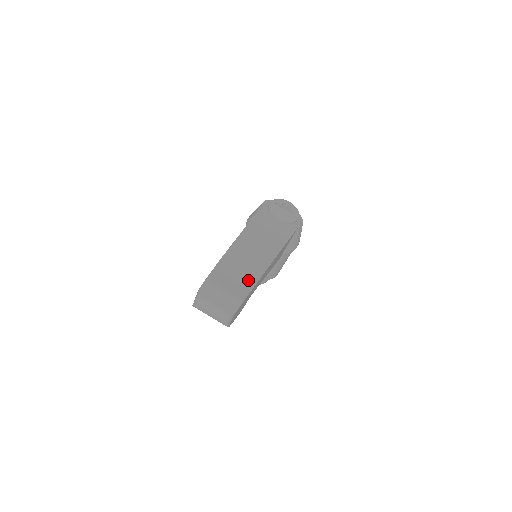
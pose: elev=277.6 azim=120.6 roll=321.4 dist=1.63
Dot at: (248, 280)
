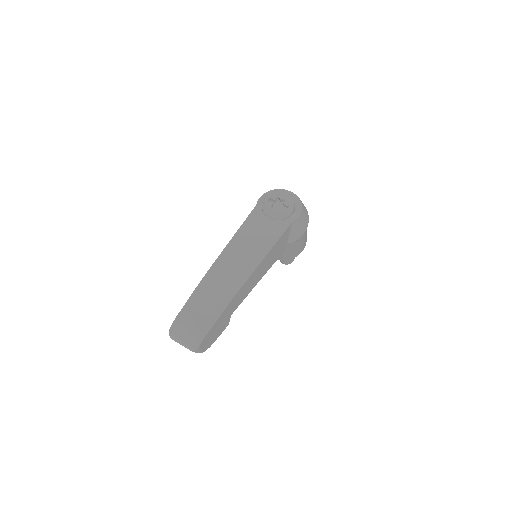
Dot at: (215, 311)
